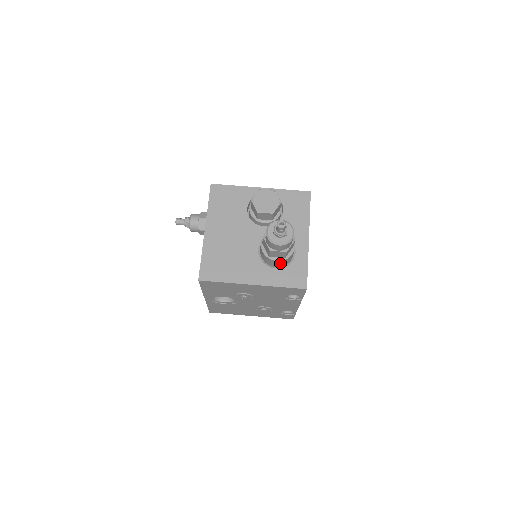
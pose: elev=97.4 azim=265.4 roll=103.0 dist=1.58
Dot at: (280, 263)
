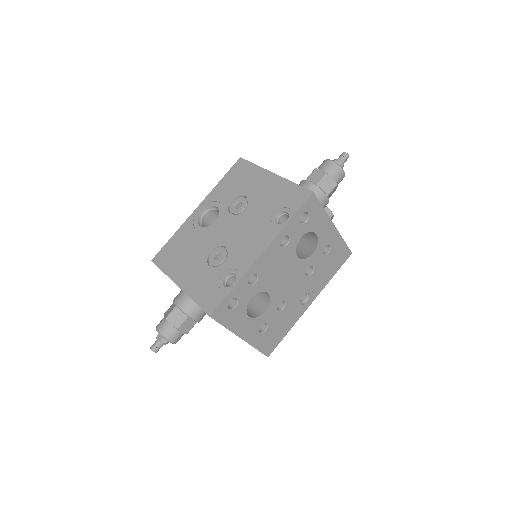
Dot at: occluded
